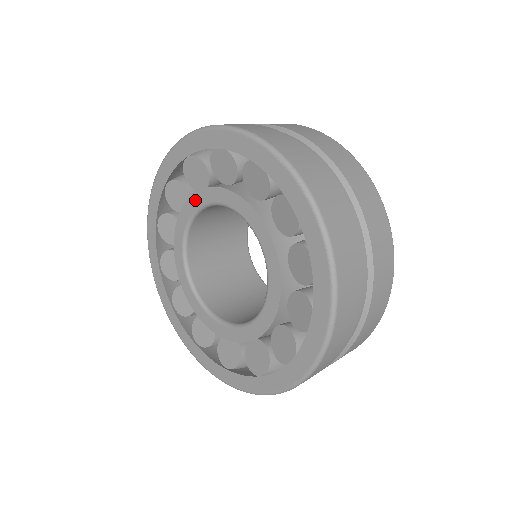
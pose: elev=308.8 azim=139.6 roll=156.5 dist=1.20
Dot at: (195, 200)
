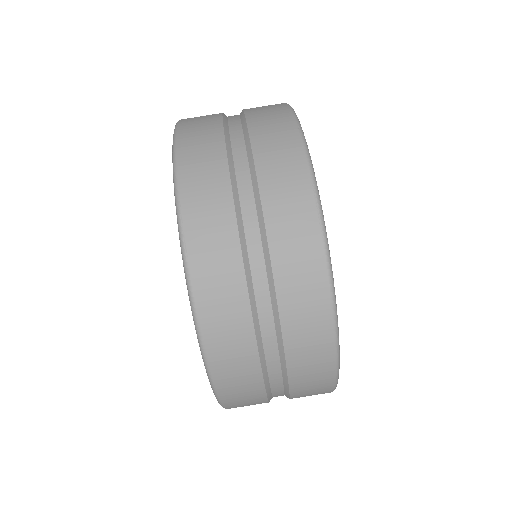
Dot at: occluded
